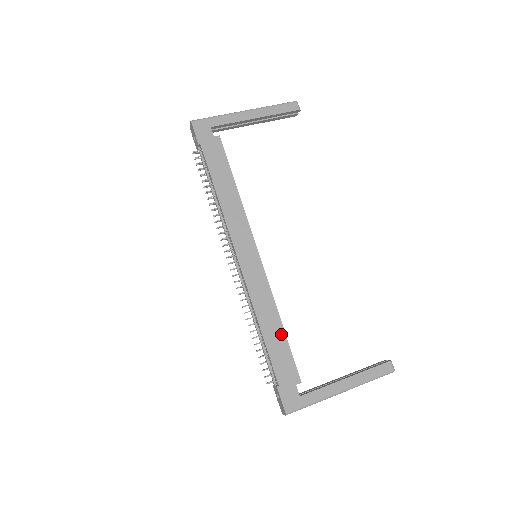
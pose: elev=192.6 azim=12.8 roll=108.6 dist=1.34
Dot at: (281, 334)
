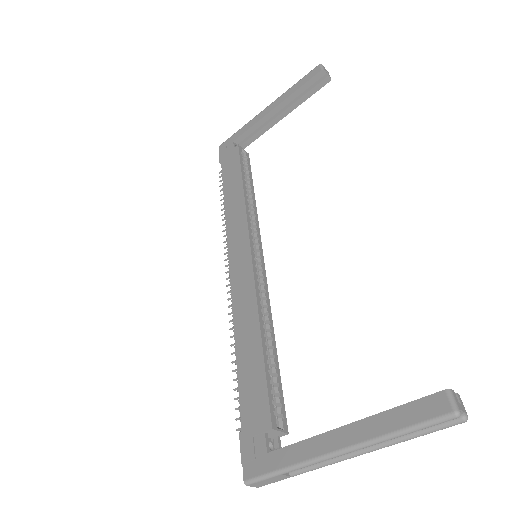
Dot at: (257, 351)
